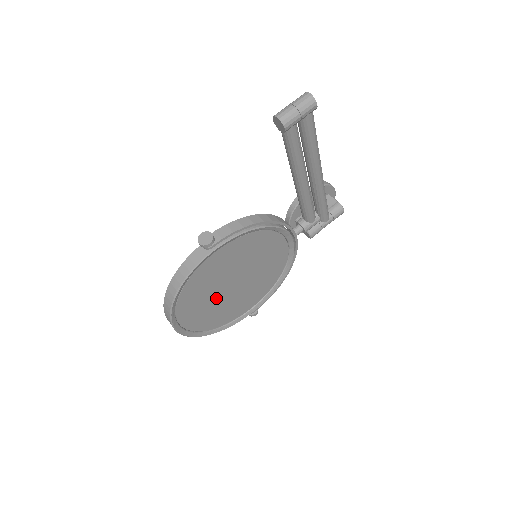
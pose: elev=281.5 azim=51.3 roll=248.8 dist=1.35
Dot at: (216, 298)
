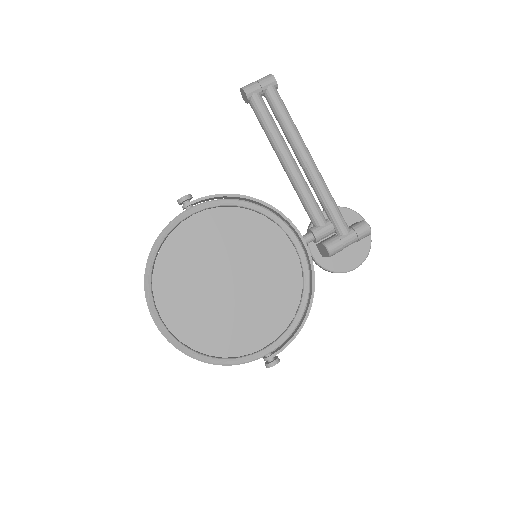
Dot at: (205, 294)
